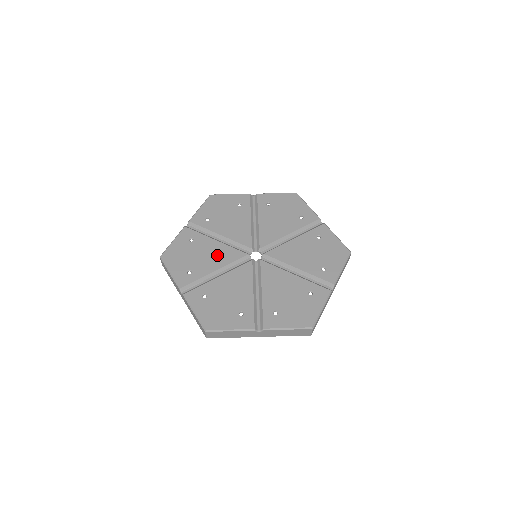
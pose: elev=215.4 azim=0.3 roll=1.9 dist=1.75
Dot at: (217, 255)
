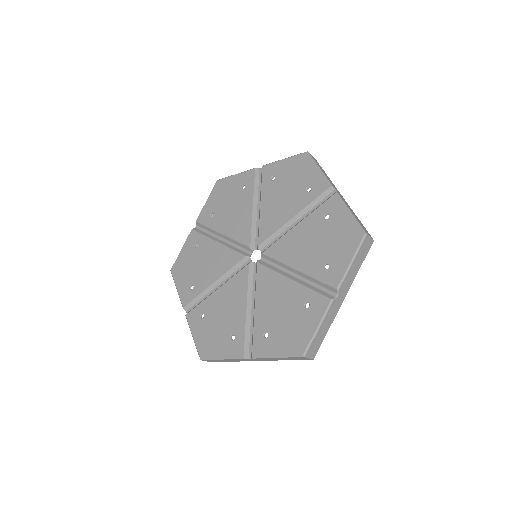
Dot at: (217, 262)
